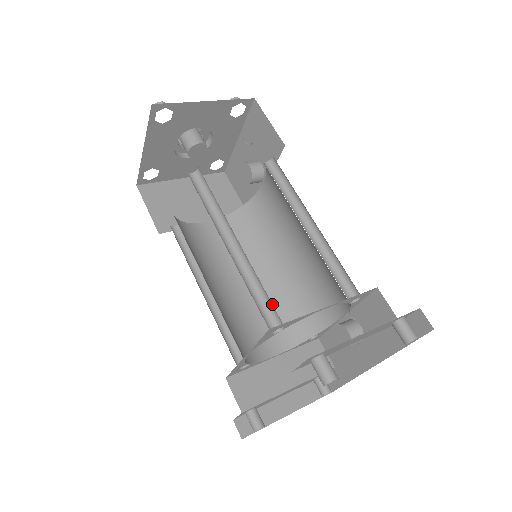
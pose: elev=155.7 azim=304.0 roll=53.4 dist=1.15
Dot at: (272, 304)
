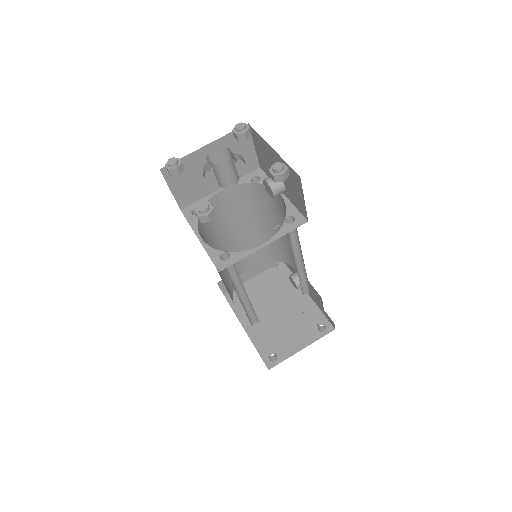
Dot at: occluded
